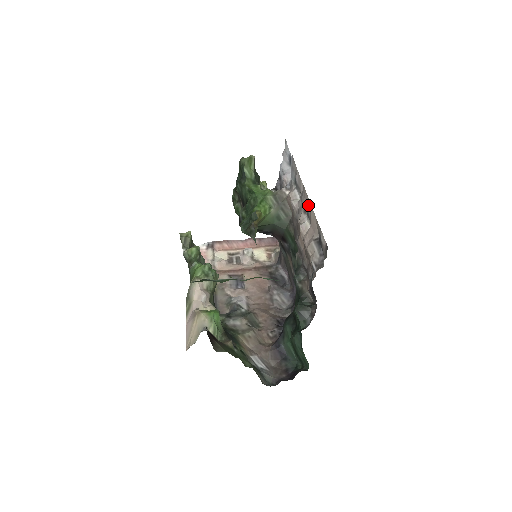
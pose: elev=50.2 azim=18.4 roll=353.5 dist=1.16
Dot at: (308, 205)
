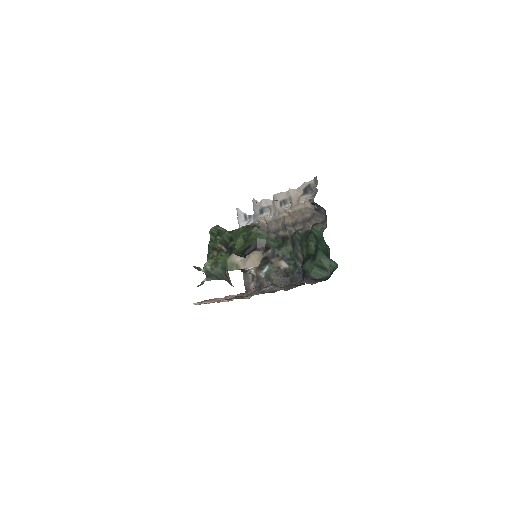
Dot at: (284, 196)
